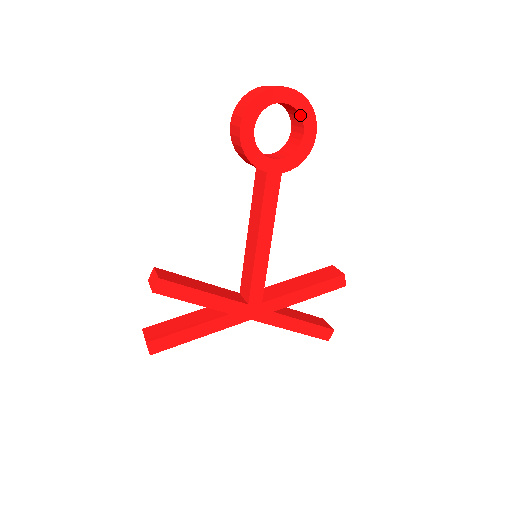
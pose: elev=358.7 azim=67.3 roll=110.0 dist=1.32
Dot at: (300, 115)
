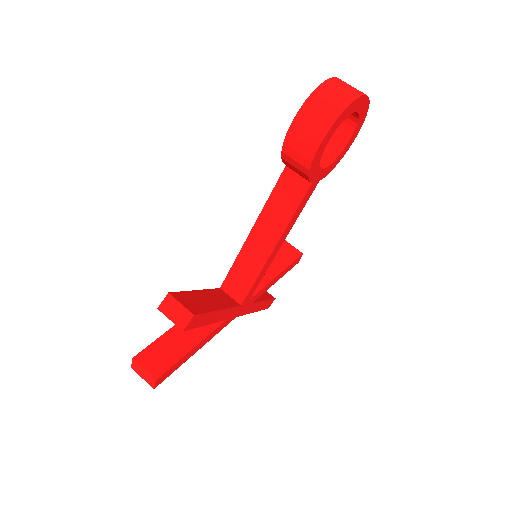
Dot at: (357, 122)
